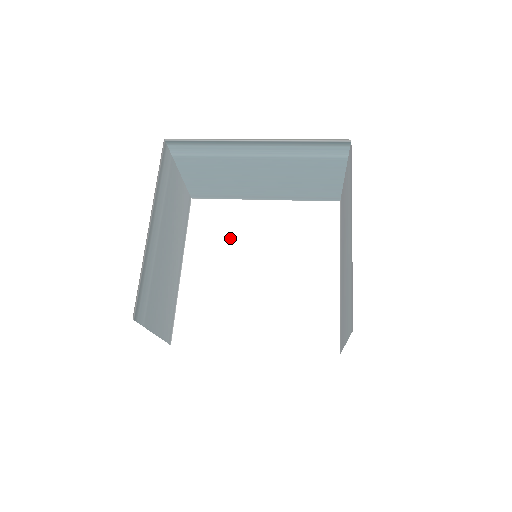
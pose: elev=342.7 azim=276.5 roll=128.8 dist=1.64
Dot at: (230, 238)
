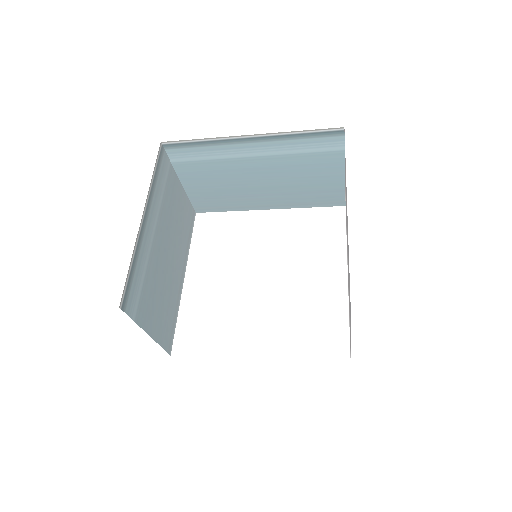
Dot at: (233, 247)
